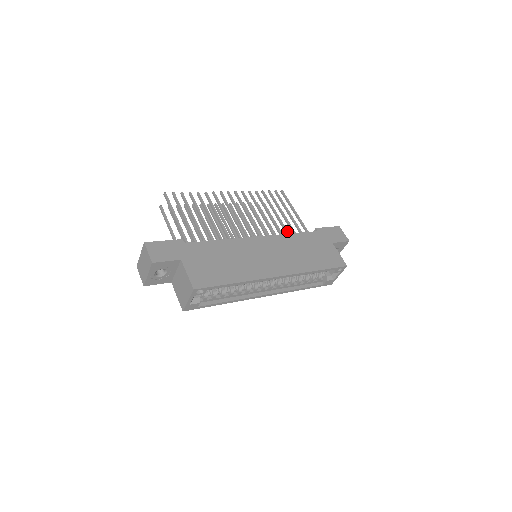
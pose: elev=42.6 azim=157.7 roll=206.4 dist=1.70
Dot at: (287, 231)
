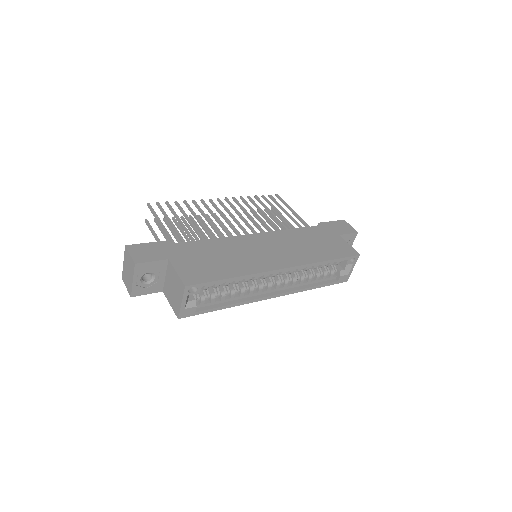
Dot at: occluded
